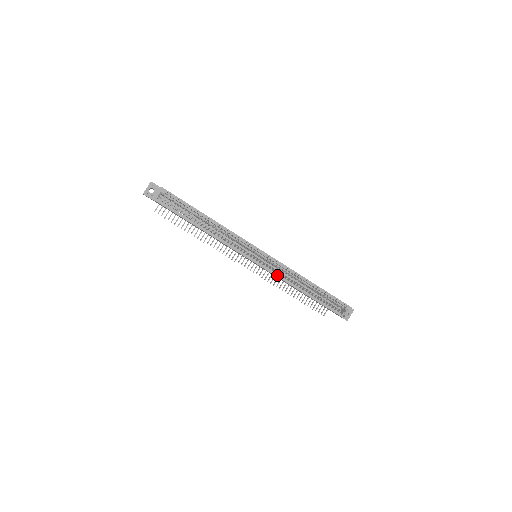
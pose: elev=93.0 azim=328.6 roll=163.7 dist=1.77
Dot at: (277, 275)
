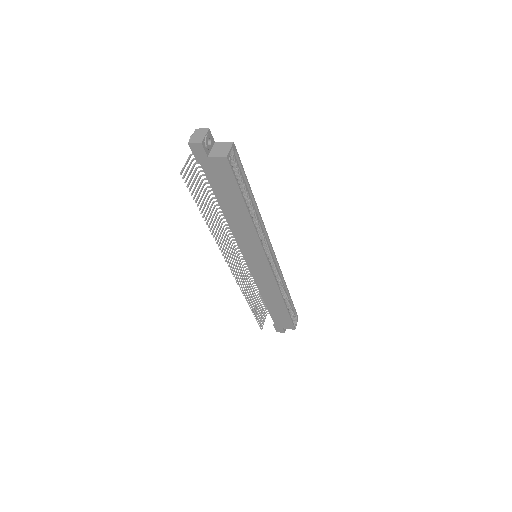
Dot at: (276, 280)
